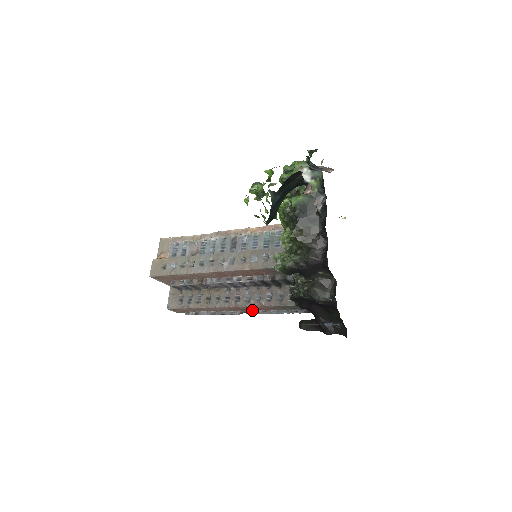
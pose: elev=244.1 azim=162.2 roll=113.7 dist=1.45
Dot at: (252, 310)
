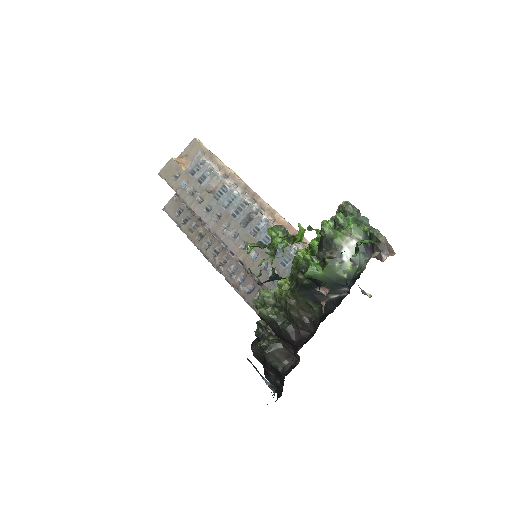
Dot at: occluded
